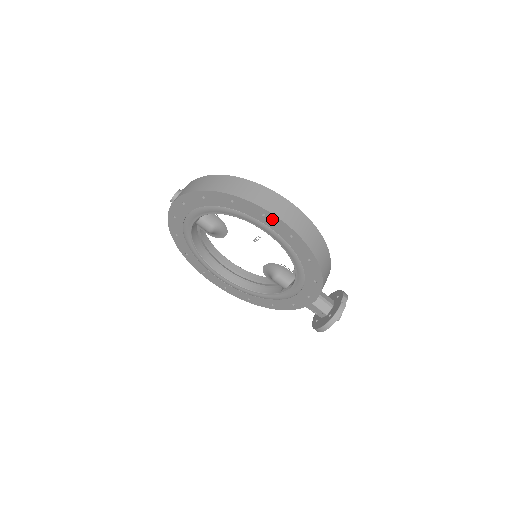
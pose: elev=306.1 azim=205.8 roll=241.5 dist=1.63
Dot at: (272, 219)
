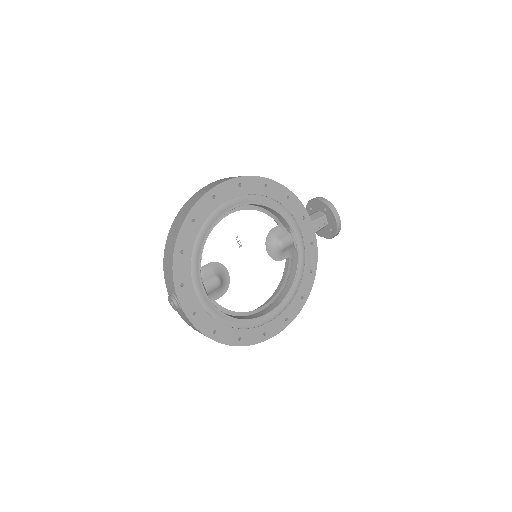
Dot at: (219, 191)
